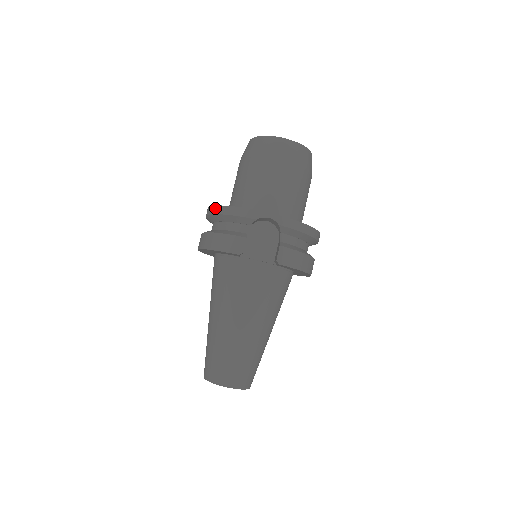
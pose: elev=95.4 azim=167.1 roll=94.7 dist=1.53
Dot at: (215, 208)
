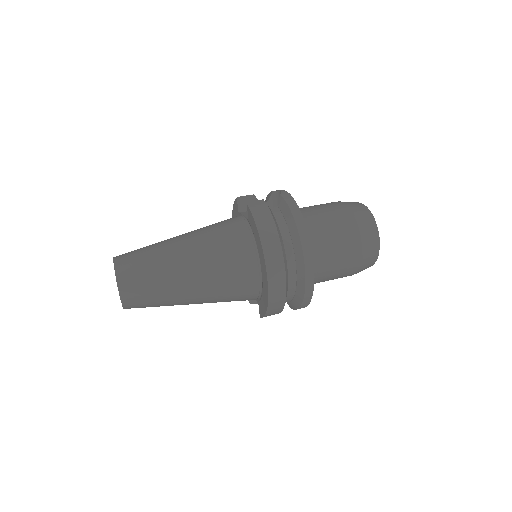
Dot at: occluded
